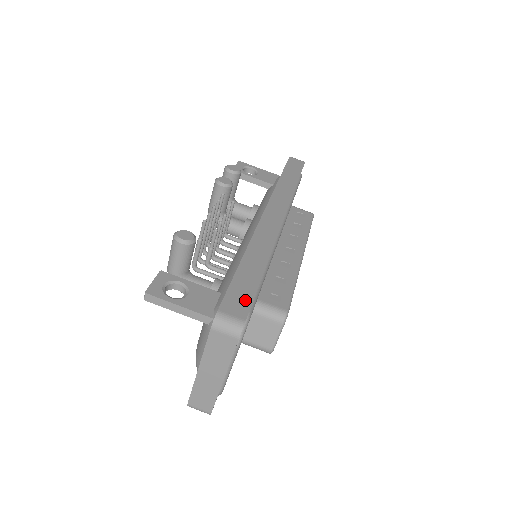
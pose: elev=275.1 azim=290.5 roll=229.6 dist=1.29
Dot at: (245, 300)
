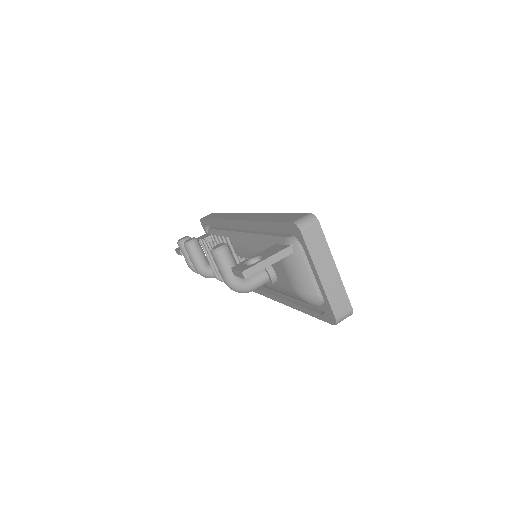
Dot at: (295, 215)
